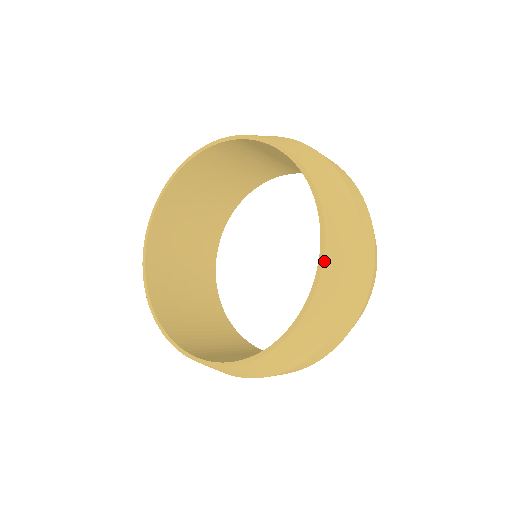
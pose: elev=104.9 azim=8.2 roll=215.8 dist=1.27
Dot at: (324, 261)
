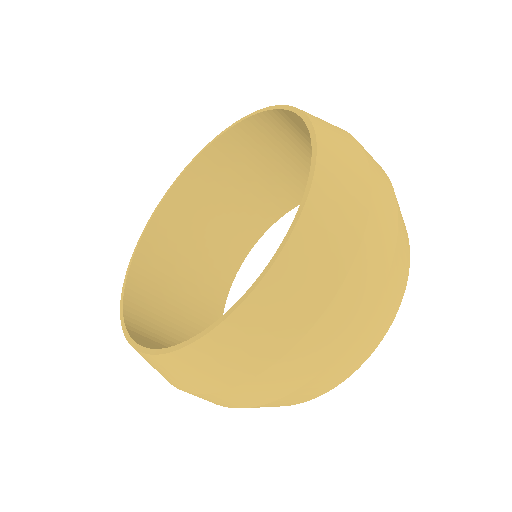
Dot at: (313, 123)
